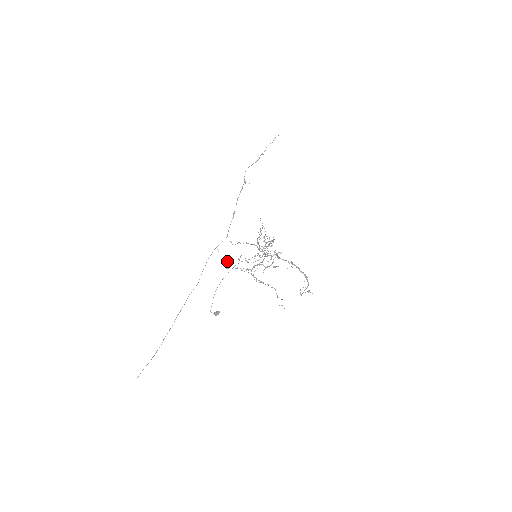
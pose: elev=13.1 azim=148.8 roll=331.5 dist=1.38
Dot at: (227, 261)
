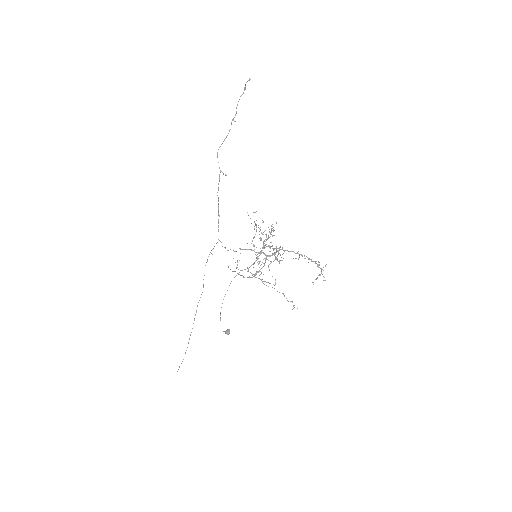
Dot at: occluded
